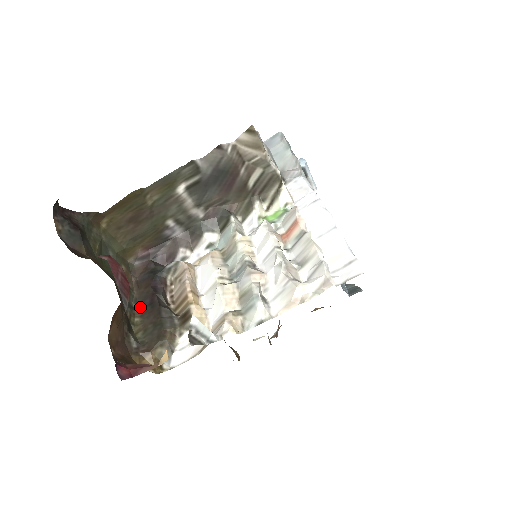
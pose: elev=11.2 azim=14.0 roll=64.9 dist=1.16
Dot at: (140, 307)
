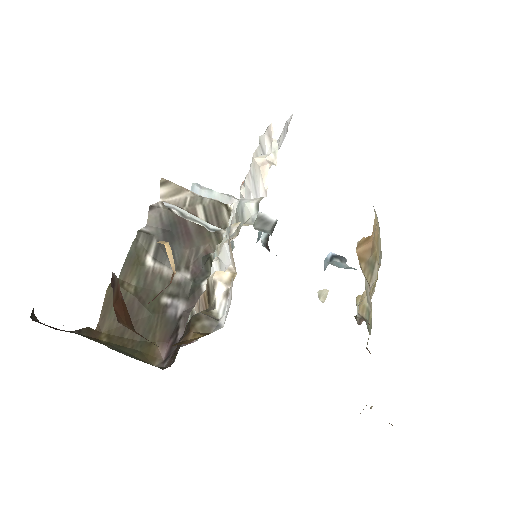
Dot at: occluded
